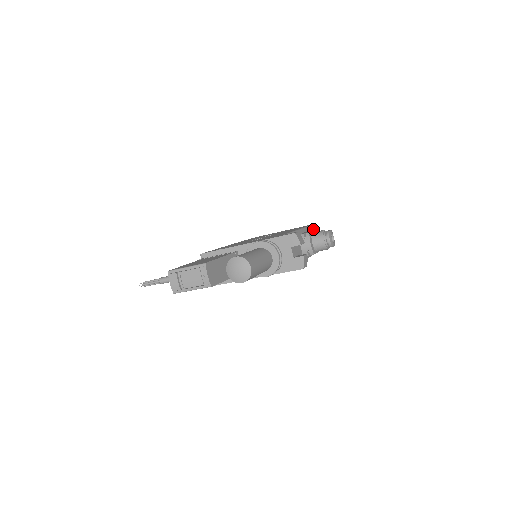
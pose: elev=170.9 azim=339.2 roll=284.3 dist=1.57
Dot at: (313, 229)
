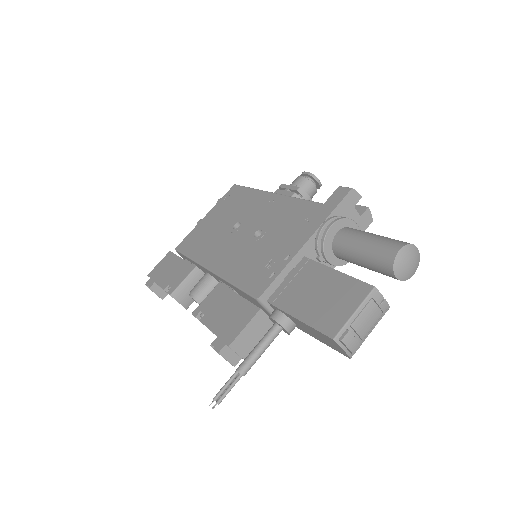
Dot at: occluded
